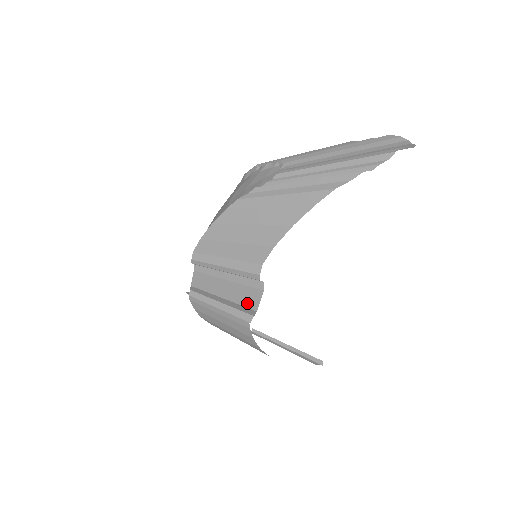
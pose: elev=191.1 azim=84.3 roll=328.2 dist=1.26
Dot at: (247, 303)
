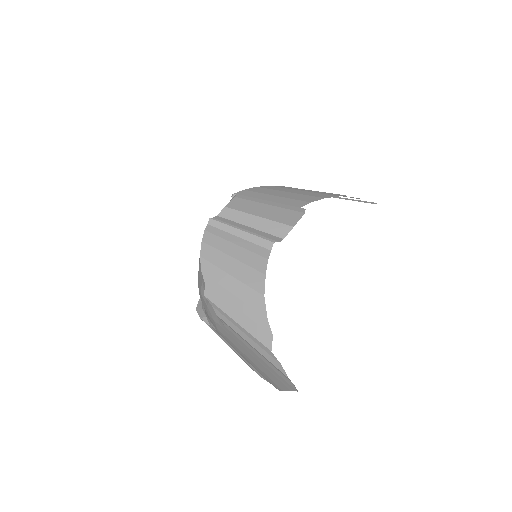
Dot at: (285, 221)
